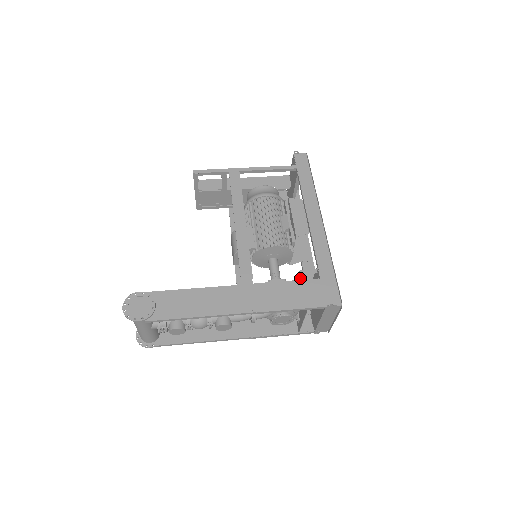
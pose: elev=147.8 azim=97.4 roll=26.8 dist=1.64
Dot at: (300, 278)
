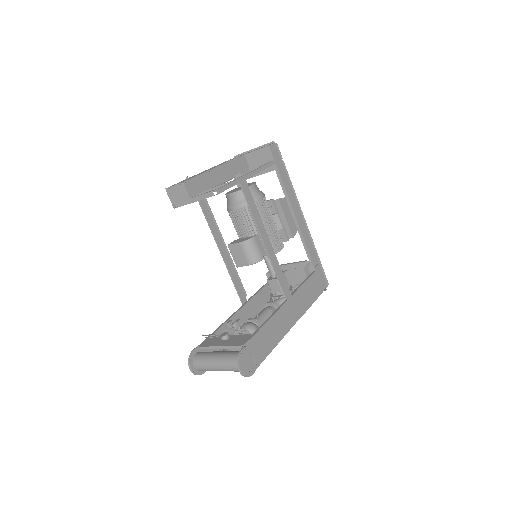
Dot at: (302, 273)
